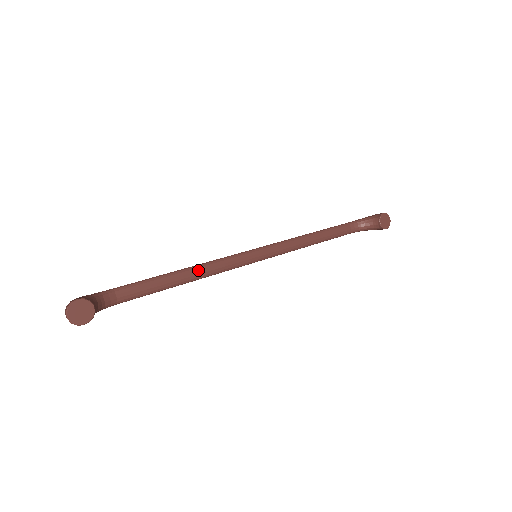
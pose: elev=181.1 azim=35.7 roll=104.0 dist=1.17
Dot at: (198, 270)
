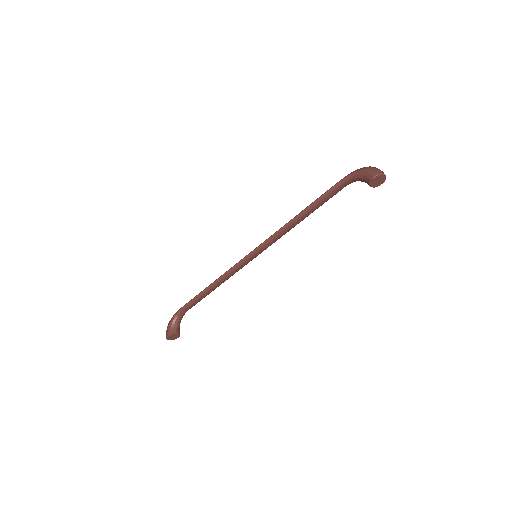
Dot at: (220, 281)
